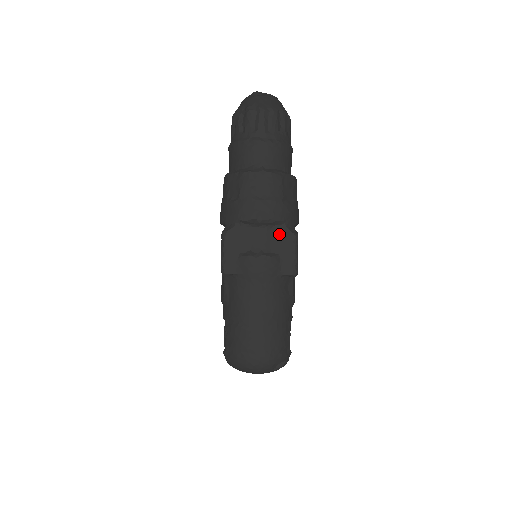
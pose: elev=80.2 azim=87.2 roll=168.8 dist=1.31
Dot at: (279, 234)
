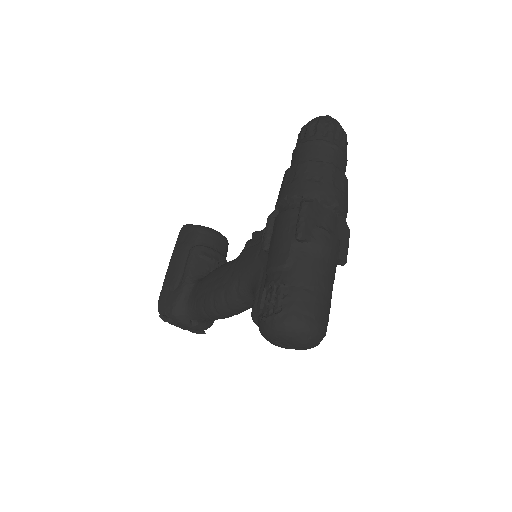
Dot at: (341, 224)
